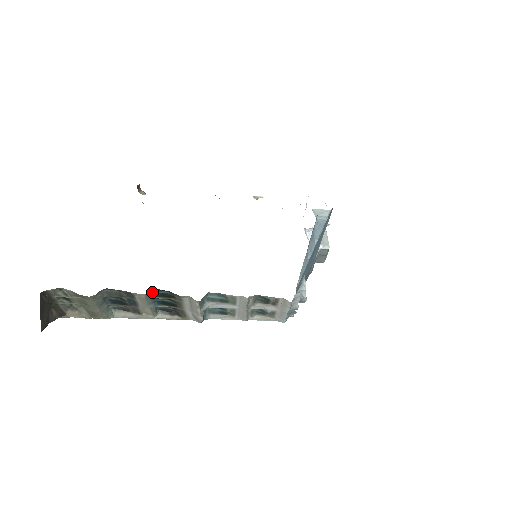
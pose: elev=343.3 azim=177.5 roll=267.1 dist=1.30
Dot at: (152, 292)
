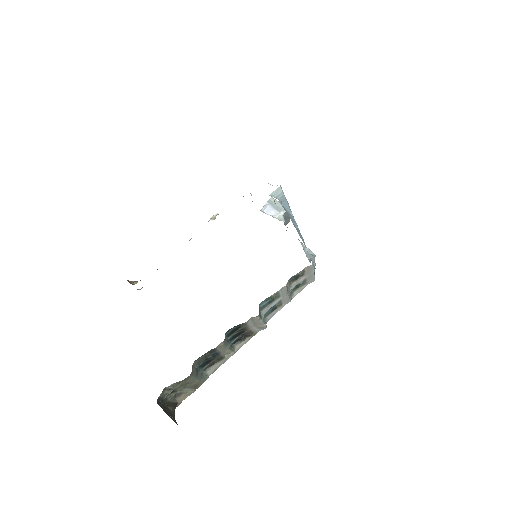
Dot at: occluded
